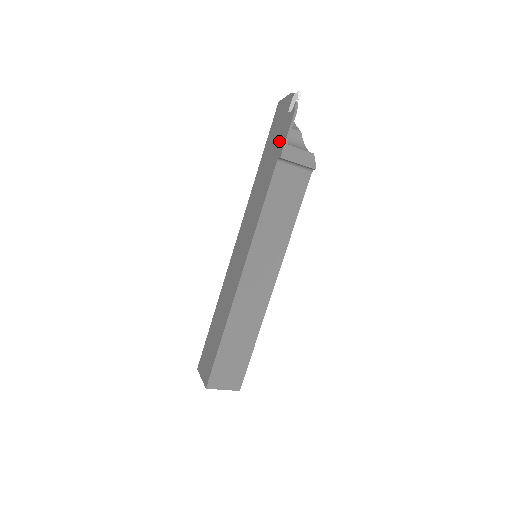
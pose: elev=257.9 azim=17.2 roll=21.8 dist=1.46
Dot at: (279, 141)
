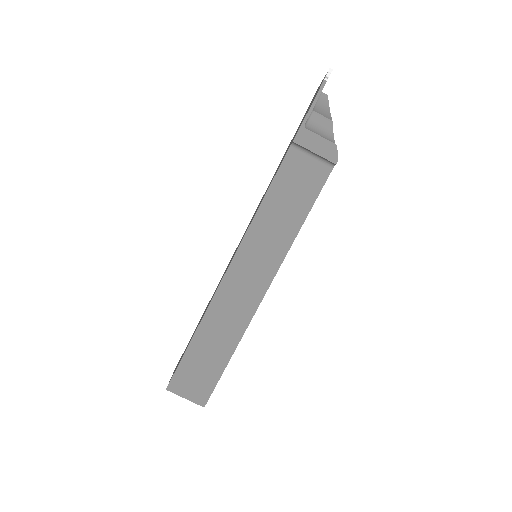
Dot at: (300, 125)
